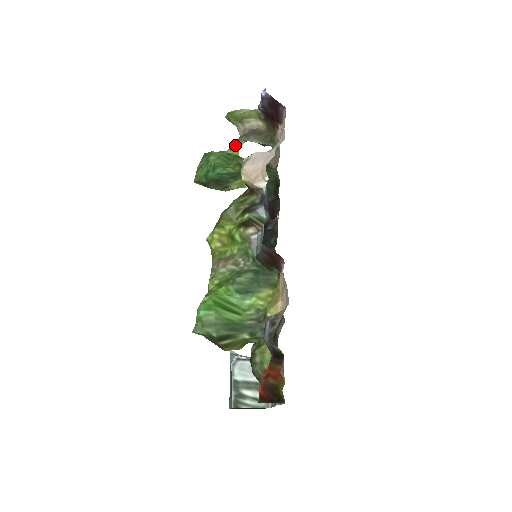
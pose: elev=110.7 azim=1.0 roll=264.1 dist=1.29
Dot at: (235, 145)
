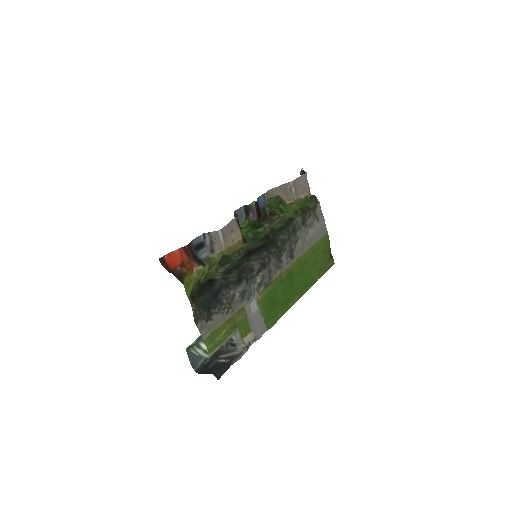
Dot at: occluded
